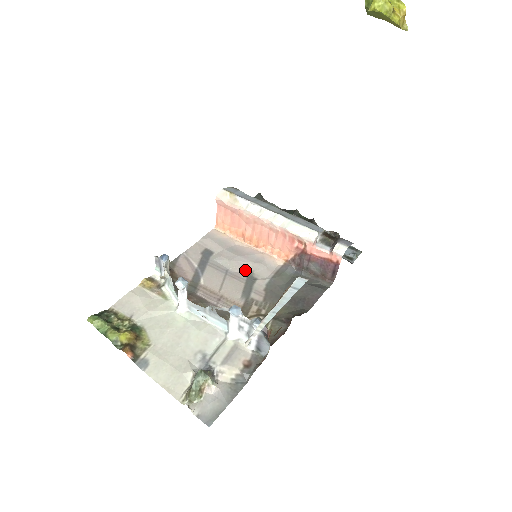
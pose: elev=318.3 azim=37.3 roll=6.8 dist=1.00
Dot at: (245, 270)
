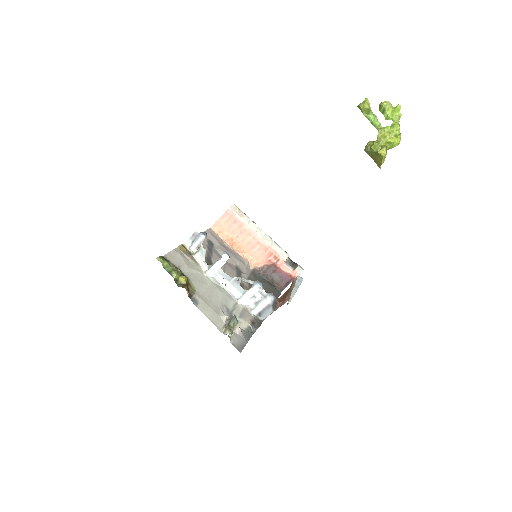
Dot at: (234, 264)
